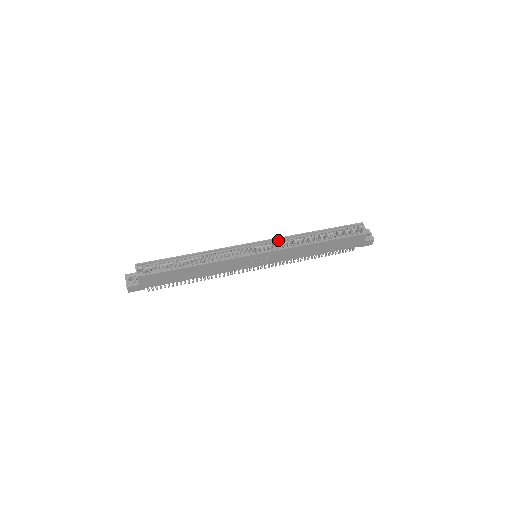
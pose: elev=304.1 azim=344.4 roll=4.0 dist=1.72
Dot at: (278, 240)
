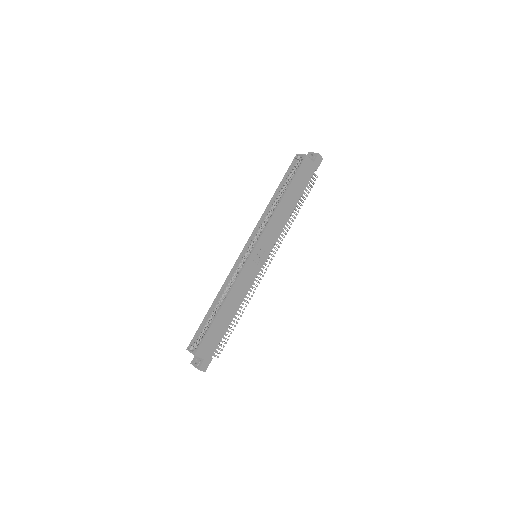
Dot at: (256, 230)
